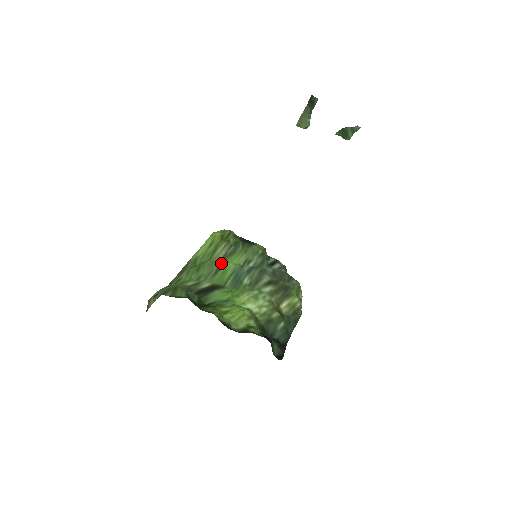
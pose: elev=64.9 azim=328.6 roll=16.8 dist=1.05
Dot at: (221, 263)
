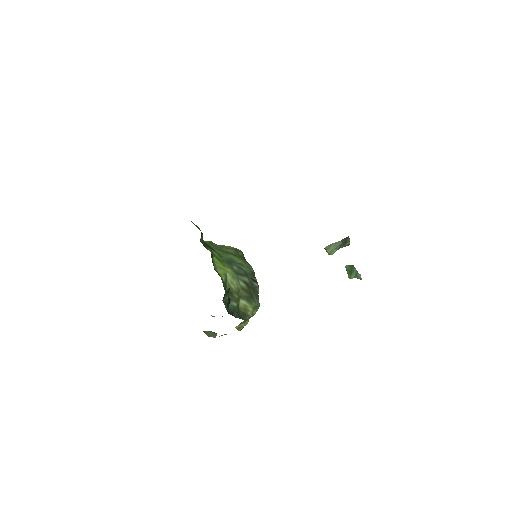
Dot at: (226, 252)
